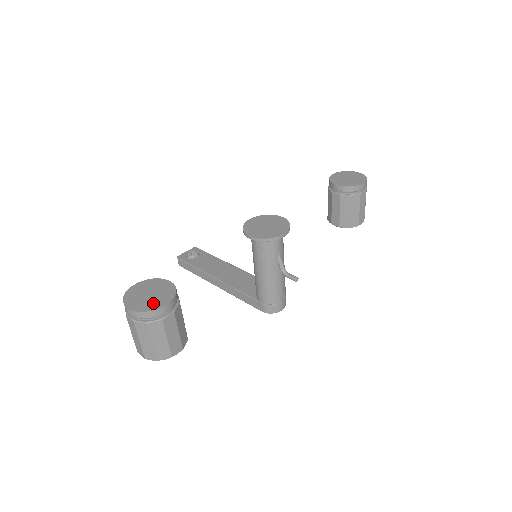
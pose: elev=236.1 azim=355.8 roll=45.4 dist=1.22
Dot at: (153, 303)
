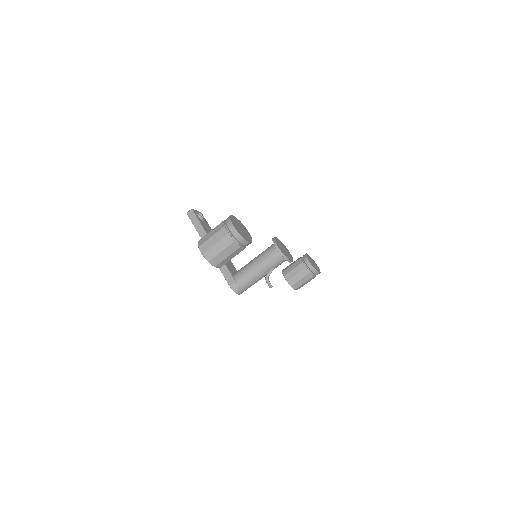
Dot at: (244, 235)
